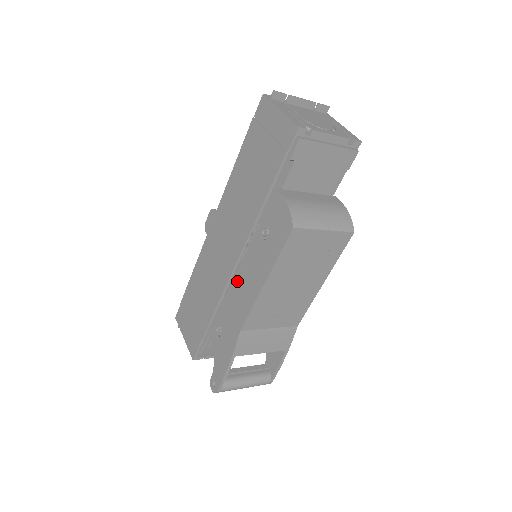
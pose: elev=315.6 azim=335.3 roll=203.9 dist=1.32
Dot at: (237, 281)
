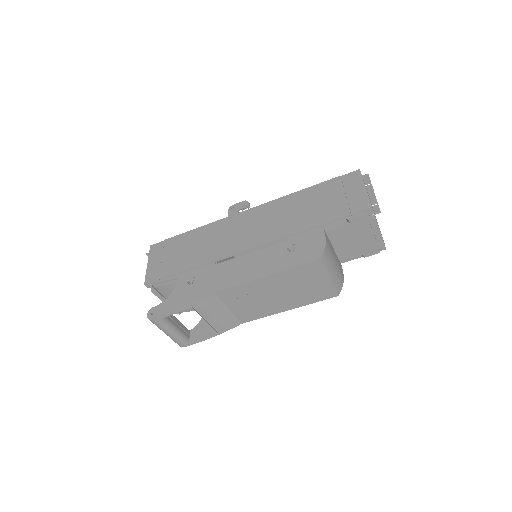
Dot at: (240, 260)
